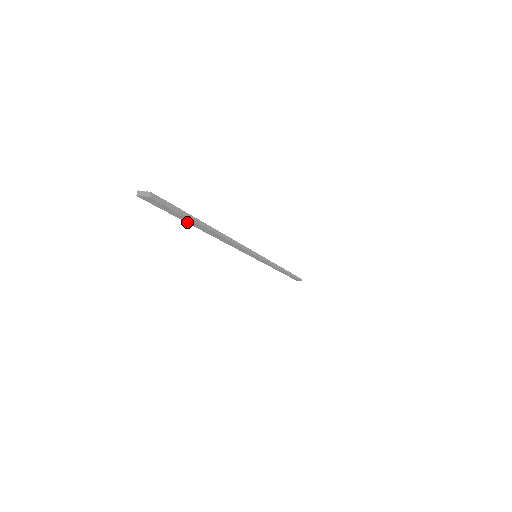
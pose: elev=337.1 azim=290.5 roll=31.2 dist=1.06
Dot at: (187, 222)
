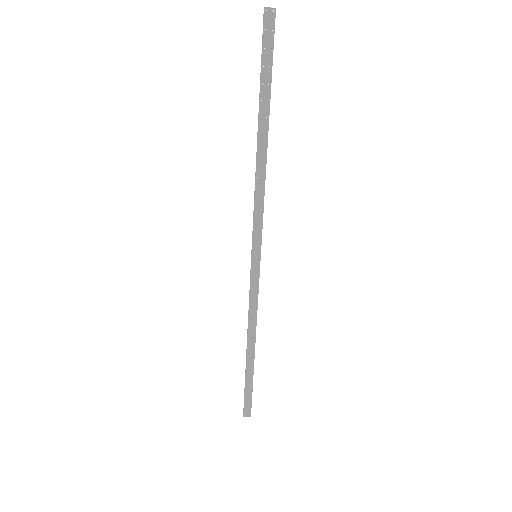
Dot at: (261, 95)
